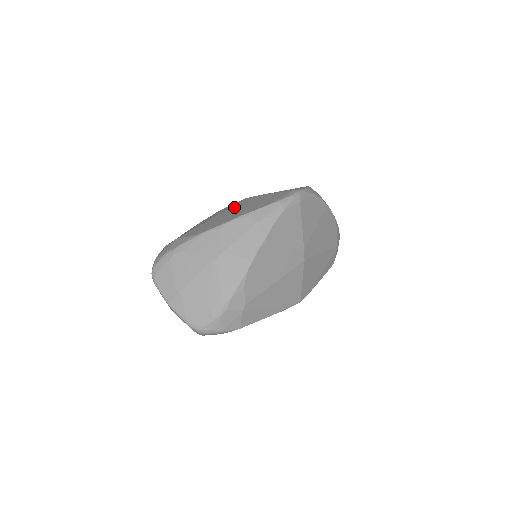
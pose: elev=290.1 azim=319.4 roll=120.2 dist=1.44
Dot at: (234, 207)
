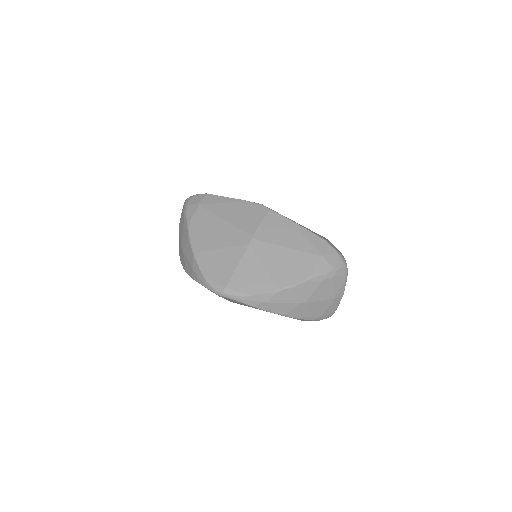
Dot at: (232, 234)
